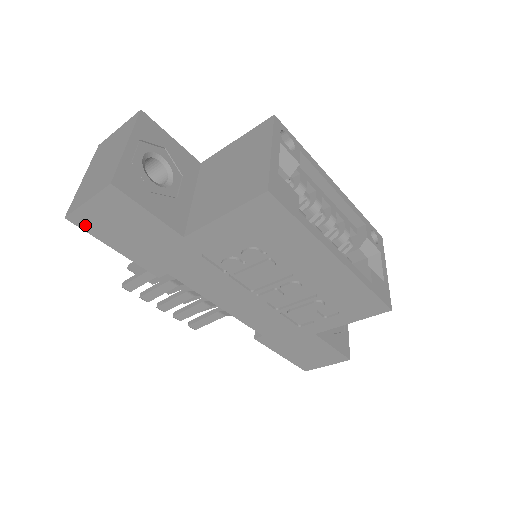
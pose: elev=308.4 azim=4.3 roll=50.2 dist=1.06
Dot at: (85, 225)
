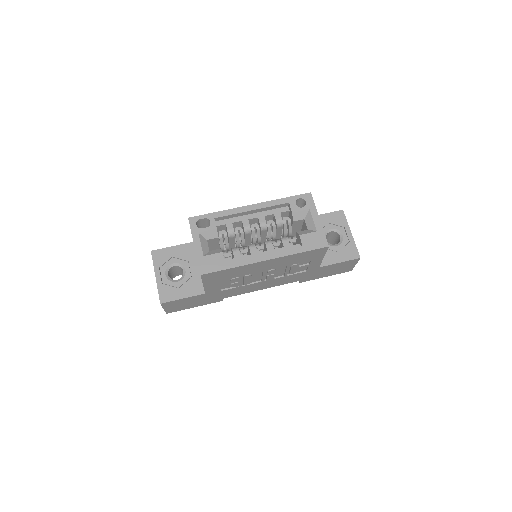
Dot at: (175, 311)
